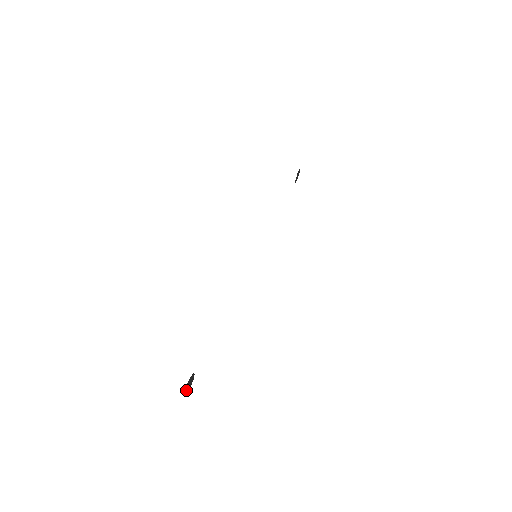
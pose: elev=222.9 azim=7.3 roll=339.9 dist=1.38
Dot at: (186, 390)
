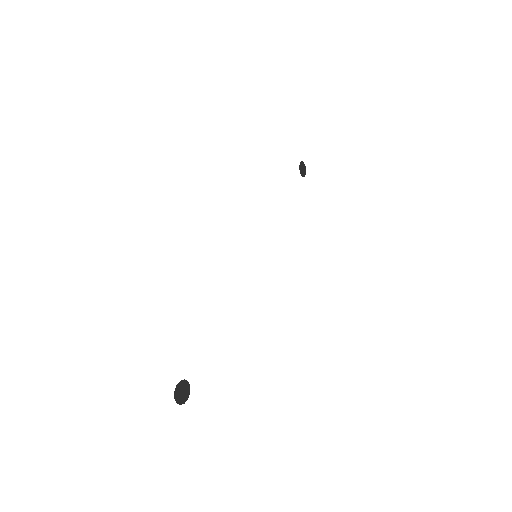
Dot at: (179, 398)
